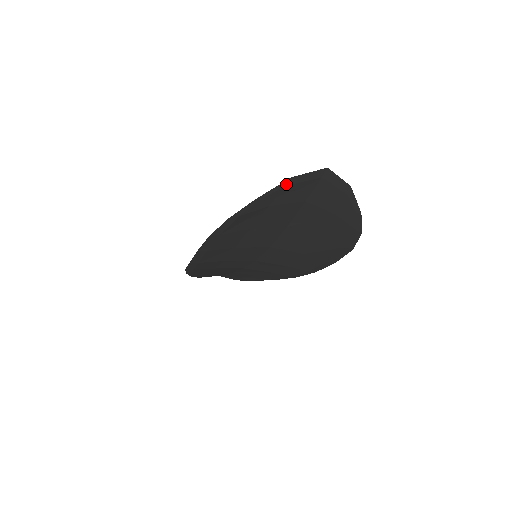
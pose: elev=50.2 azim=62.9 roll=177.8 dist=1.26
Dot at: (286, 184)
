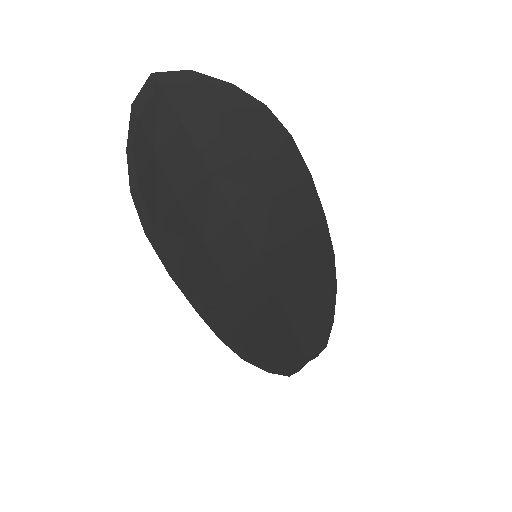
Dot at: (136, 115)
